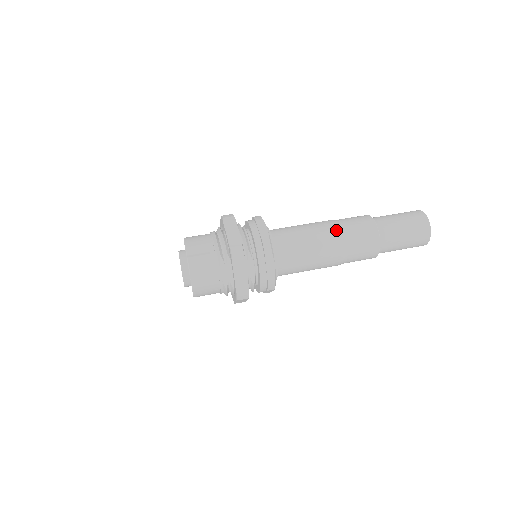
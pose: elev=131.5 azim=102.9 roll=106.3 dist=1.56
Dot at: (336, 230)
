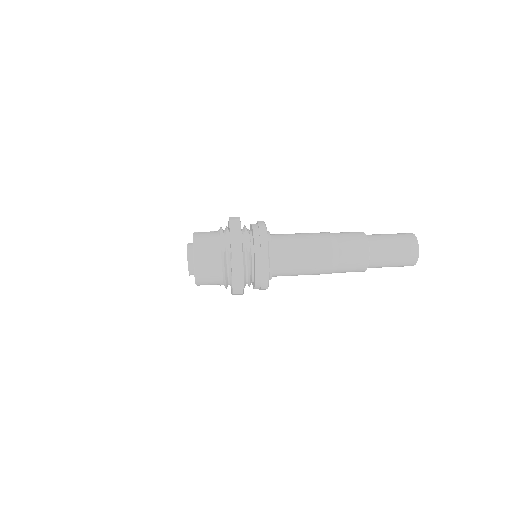
Dot at: (325, 232)
